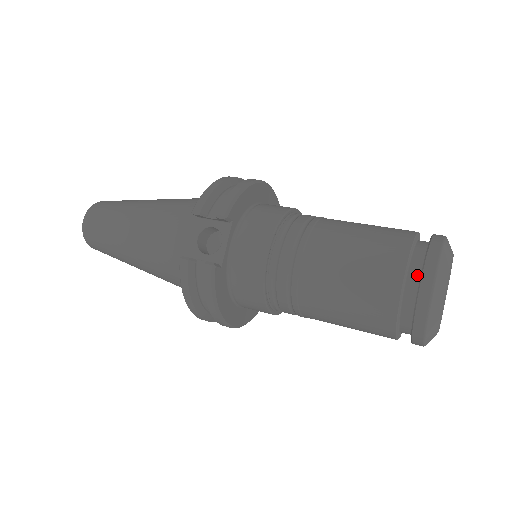
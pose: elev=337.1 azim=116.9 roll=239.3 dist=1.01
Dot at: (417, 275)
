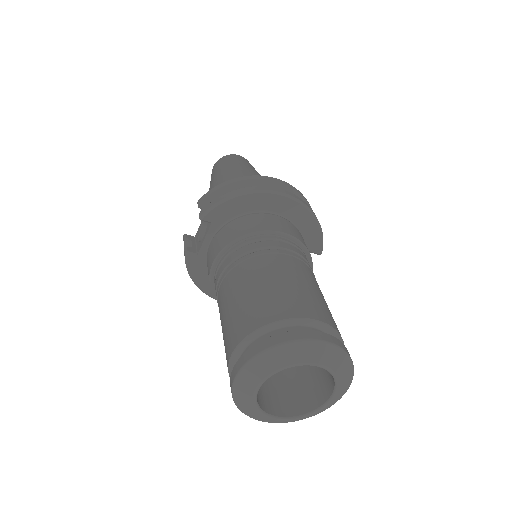
Dot at: occluded
